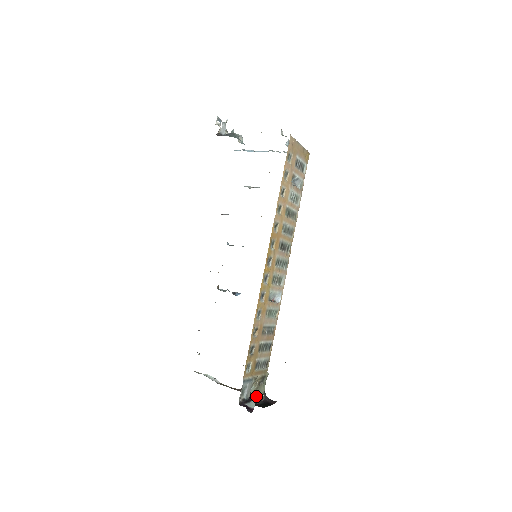
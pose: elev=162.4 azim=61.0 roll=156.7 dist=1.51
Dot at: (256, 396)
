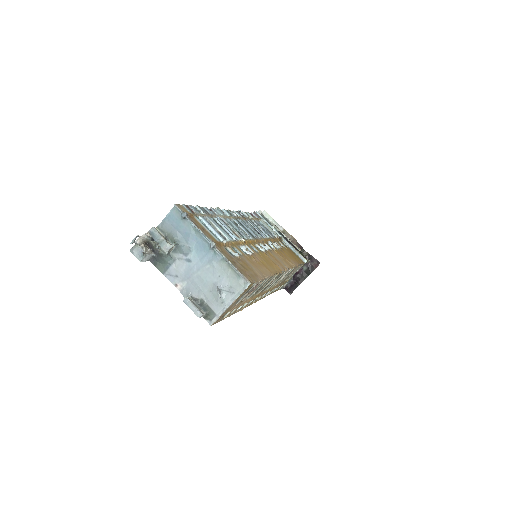
Dot at: occluded
